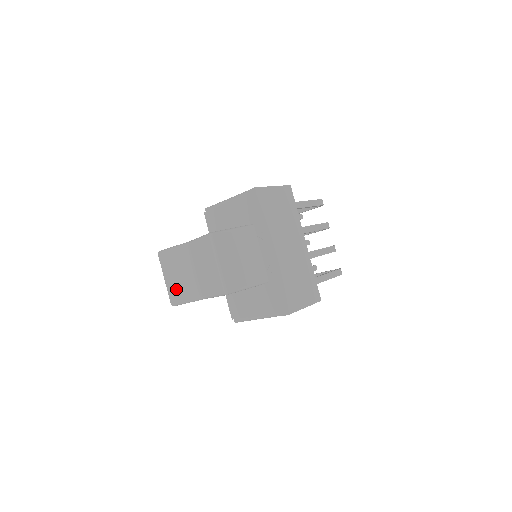
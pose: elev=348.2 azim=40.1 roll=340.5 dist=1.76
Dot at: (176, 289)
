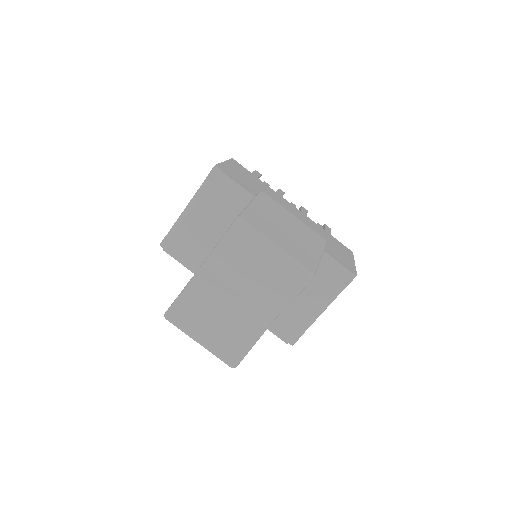
Dot at: (226, 341)
